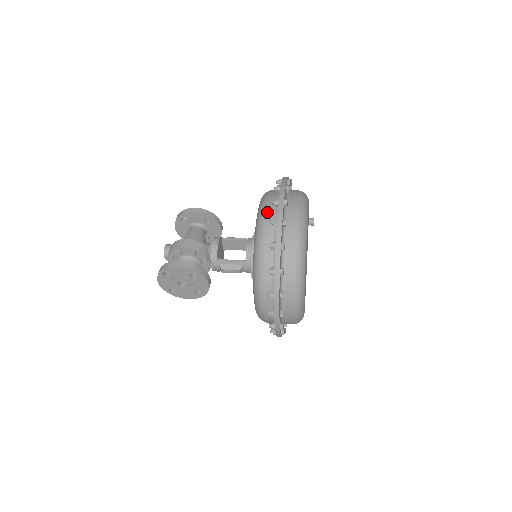
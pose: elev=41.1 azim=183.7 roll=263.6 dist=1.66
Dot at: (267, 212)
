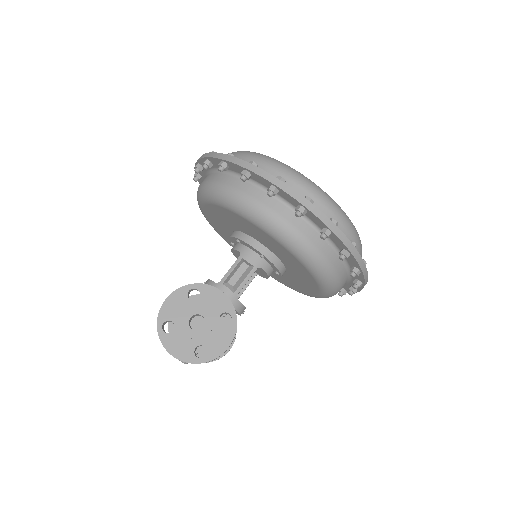
Dot at: occluded
